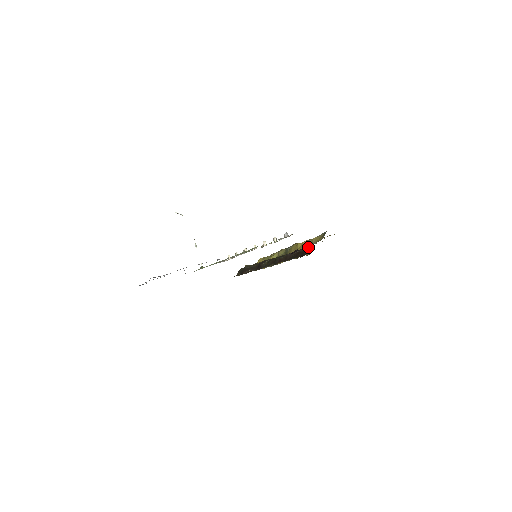
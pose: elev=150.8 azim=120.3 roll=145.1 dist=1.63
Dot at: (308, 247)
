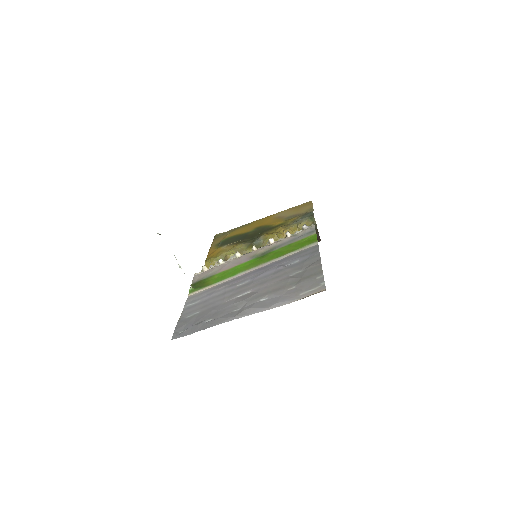
Dot at: (317, 233)
